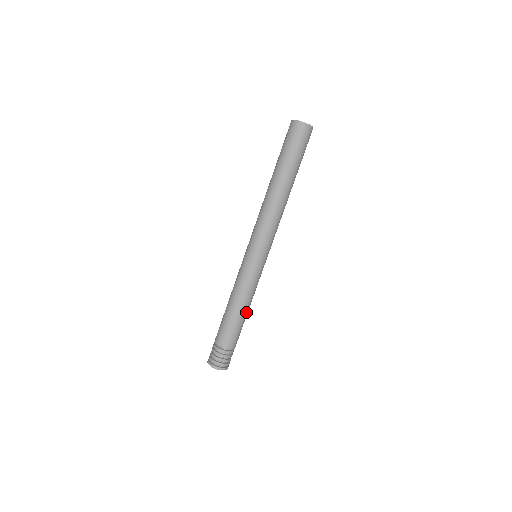
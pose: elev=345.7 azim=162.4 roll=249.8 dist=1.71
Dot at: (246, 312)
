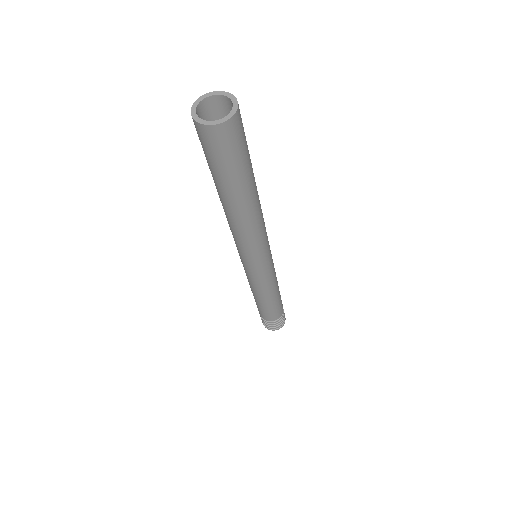
Dot at: occluded
